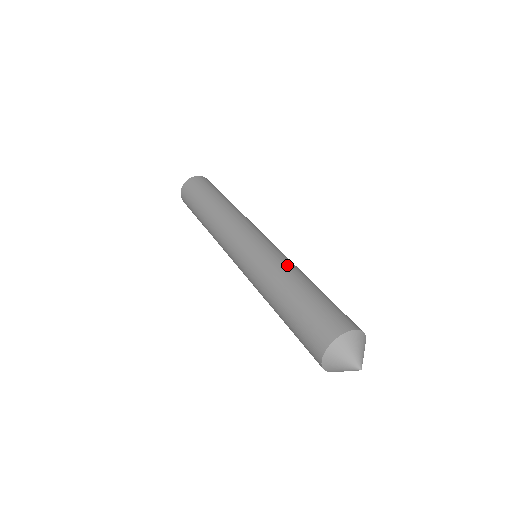
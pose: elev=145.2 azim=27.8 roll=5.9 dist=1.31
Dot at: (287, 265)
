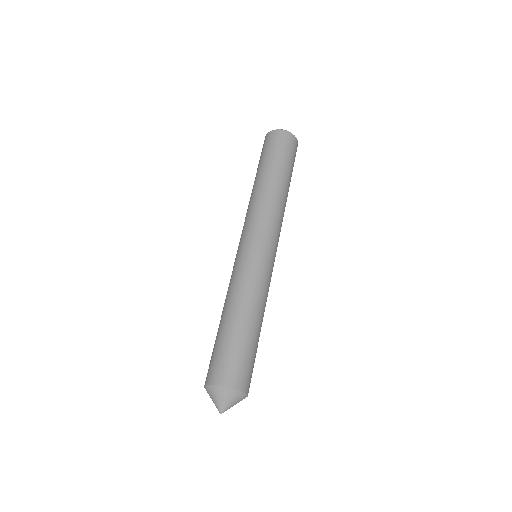
Dot at: (231, 292)
